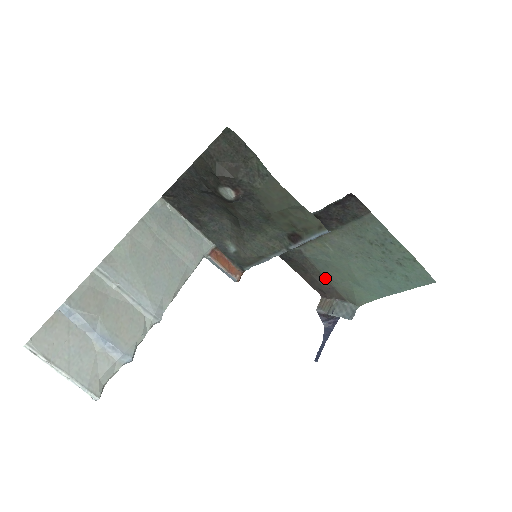
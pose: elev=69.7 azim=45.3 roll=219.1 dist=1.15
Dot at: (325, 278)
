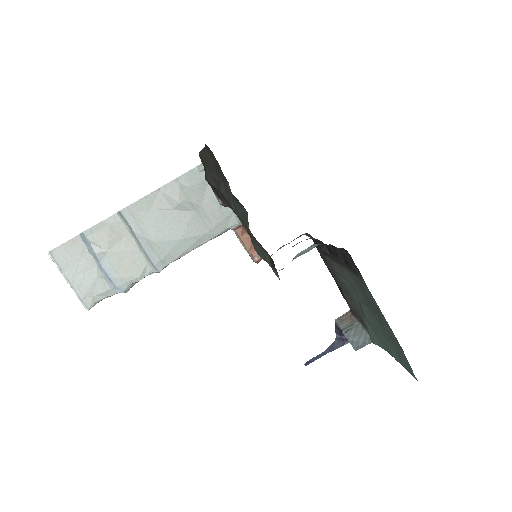
Dot at: (350, 298)
